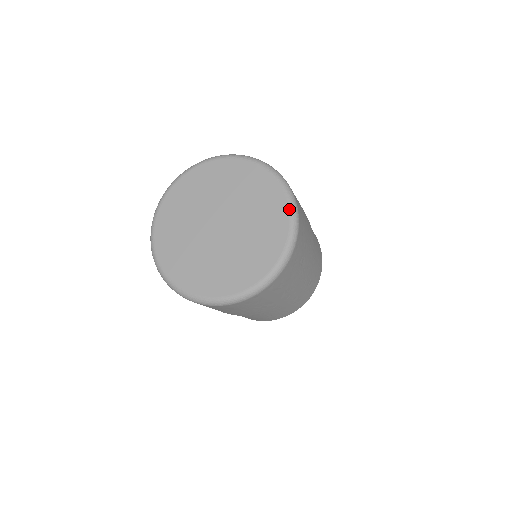
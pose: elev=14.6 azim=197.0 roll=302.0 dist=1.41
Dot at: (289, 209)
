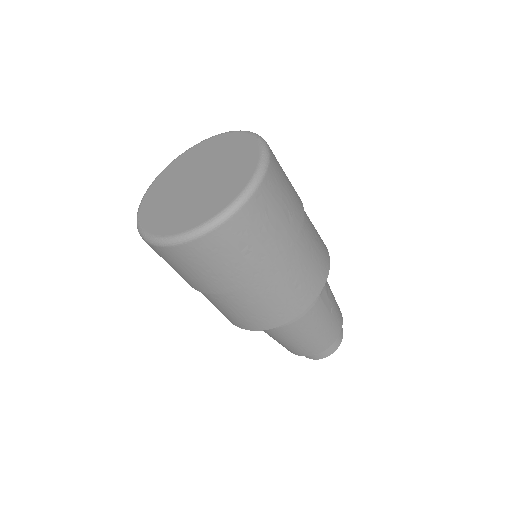
Dot at: (249, 134)
